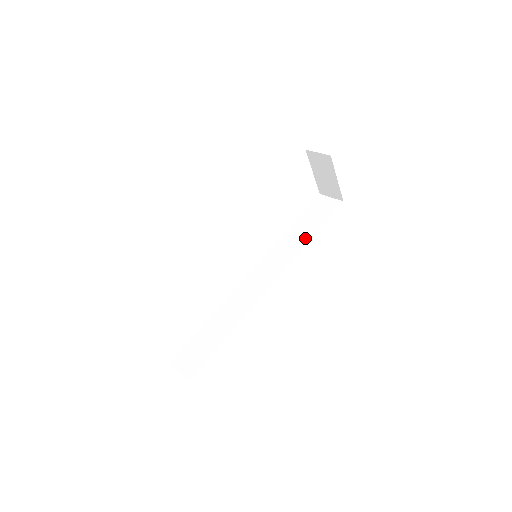
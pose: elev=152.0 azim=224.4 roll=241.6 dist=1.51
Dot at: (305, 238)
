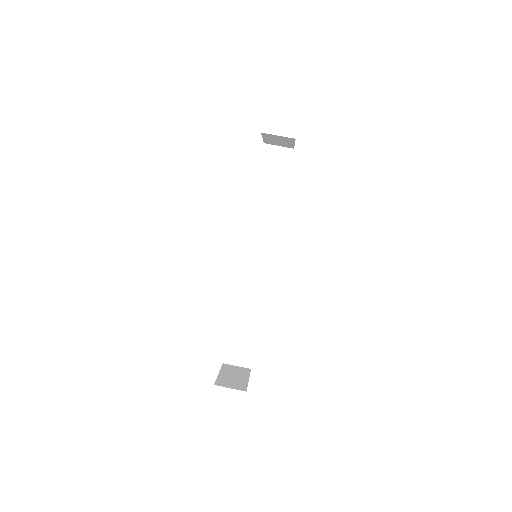
Dot at: (277, 205)
